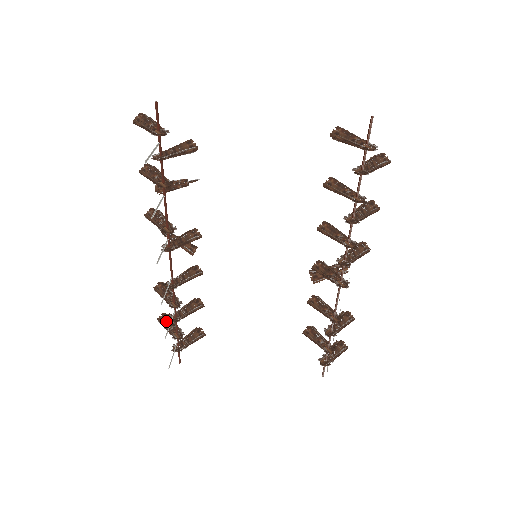
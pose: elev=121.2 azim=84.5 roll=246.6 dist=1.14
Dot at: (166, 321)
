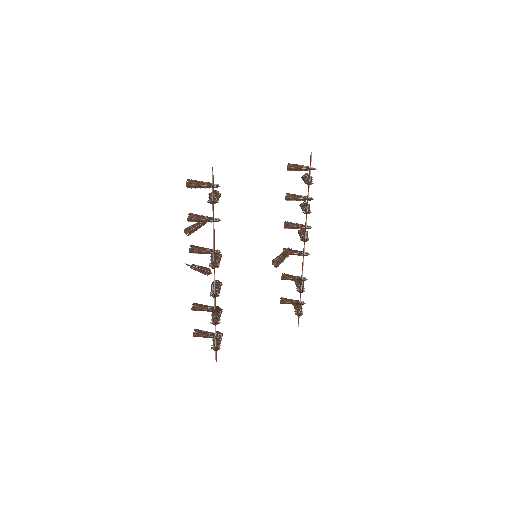
Dot at: (202, 332)
